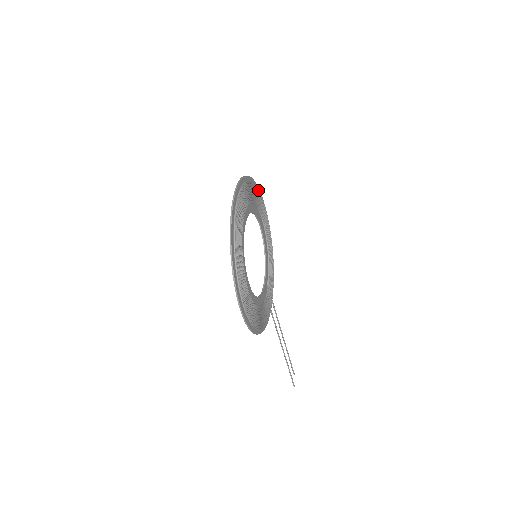
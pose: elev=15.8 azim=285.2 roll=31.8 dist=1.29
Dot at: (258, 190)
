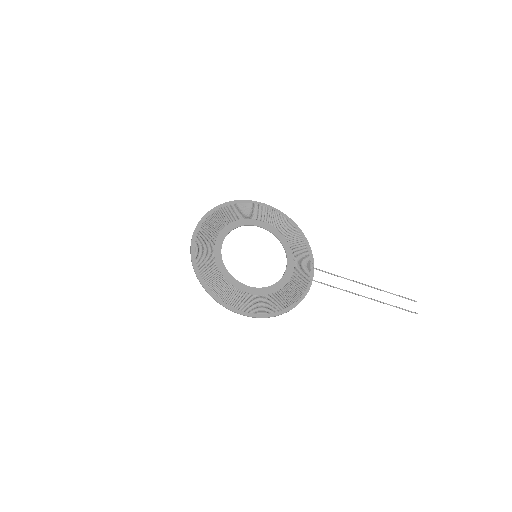
Dot at: (238, 204)
